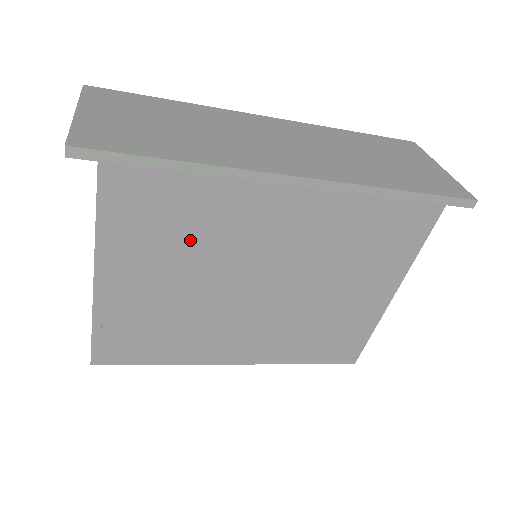
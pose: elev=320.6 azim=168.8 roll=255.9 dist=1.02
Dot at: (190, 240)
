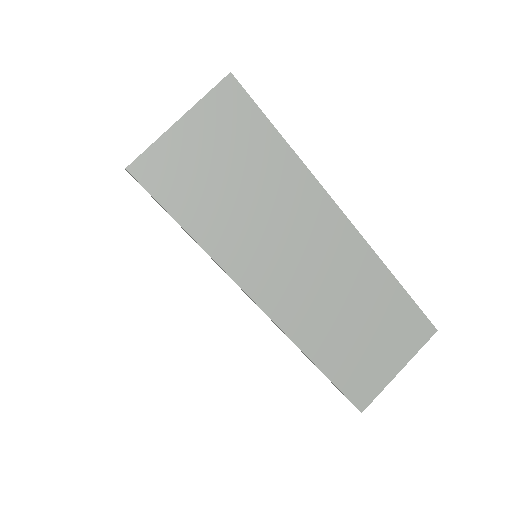
Dot at: occluded
